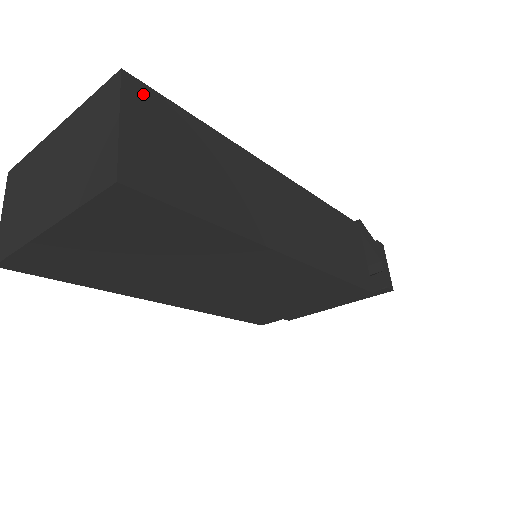
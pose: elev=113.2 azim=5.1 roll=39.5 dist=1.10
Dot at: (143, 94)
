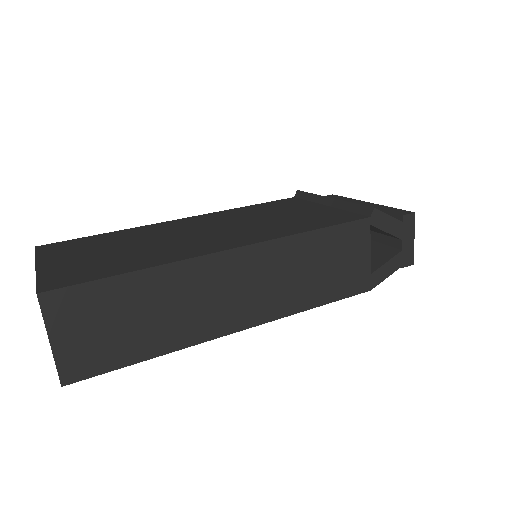
Dot at: (63, 299)
